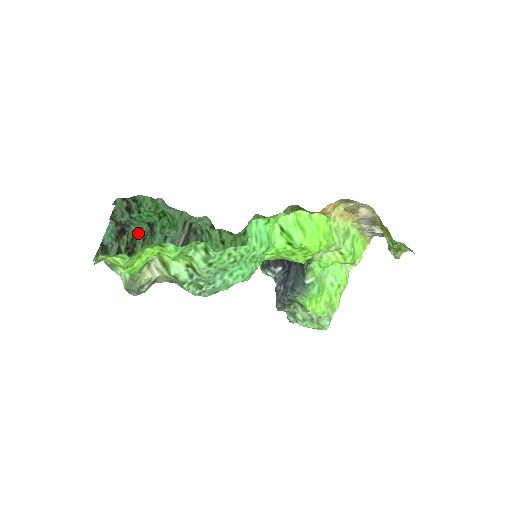
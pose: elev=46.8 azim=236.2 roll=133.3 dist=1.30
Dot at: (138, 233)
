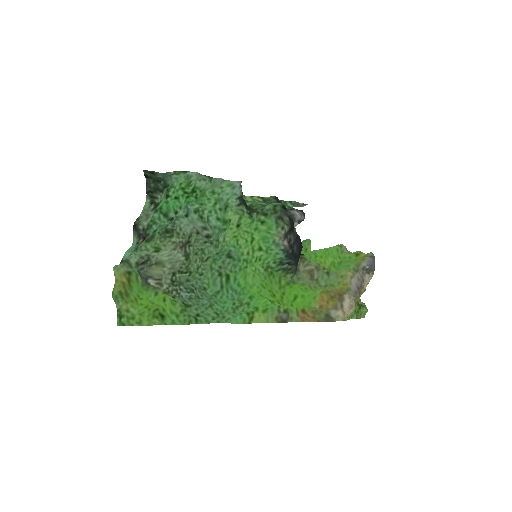
Dot at: (159, 228)
